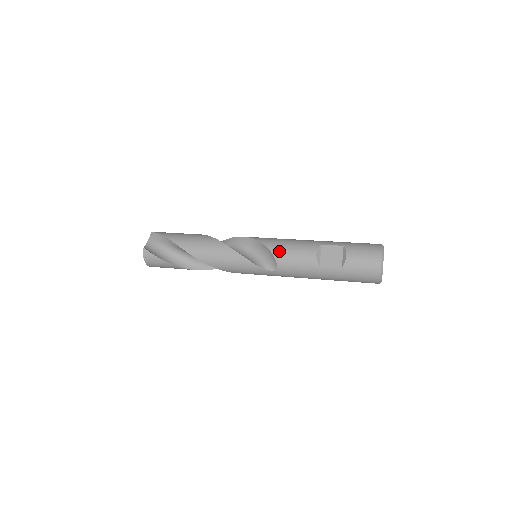
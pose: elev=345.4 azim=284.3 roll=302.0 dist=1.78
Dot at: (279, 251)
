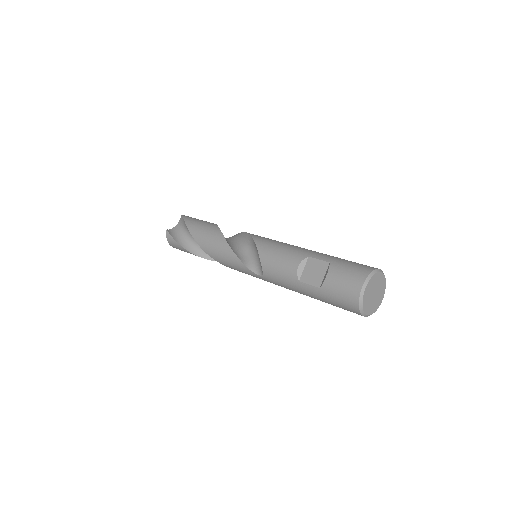
Dot at: (266, 255)
